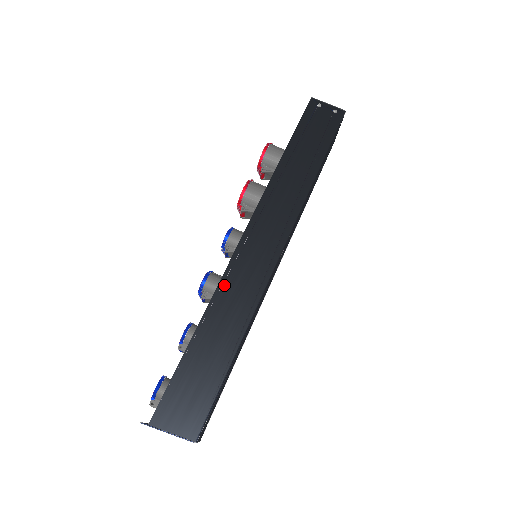
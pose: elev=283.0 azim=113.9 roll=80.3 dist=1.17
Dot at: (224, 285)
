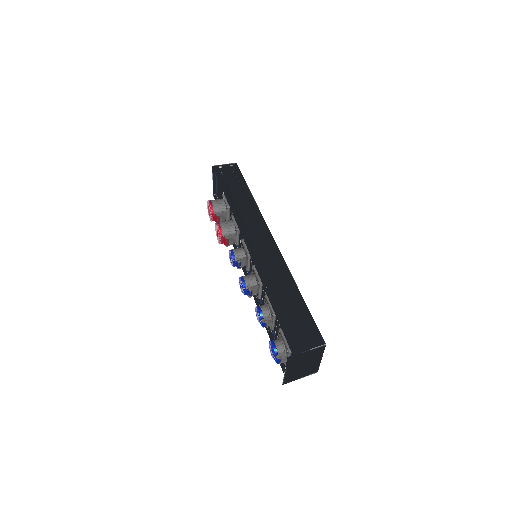
Dot at: (260, 268)
